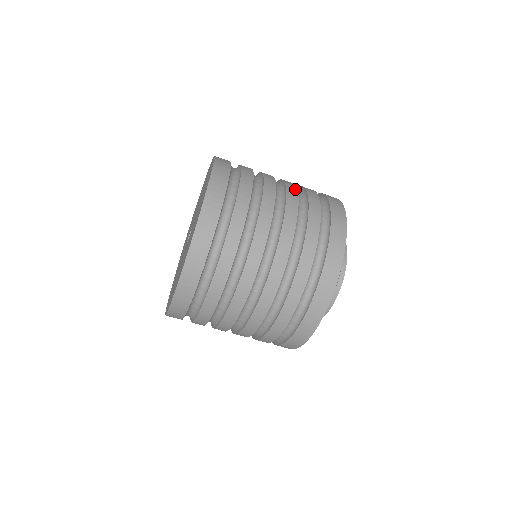
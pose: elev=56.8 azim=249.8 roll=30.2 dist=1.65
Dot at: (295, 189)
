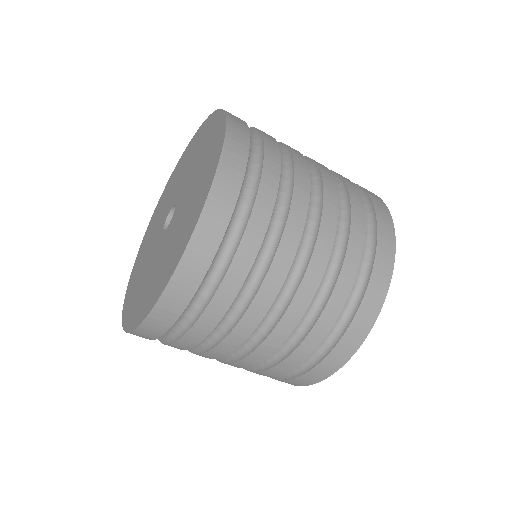
Dot at: (327, 169)
